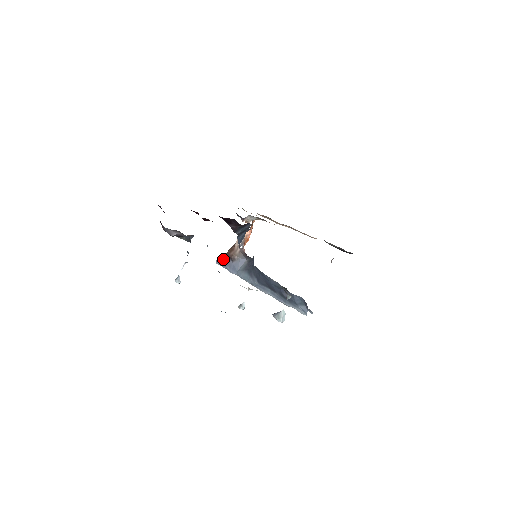
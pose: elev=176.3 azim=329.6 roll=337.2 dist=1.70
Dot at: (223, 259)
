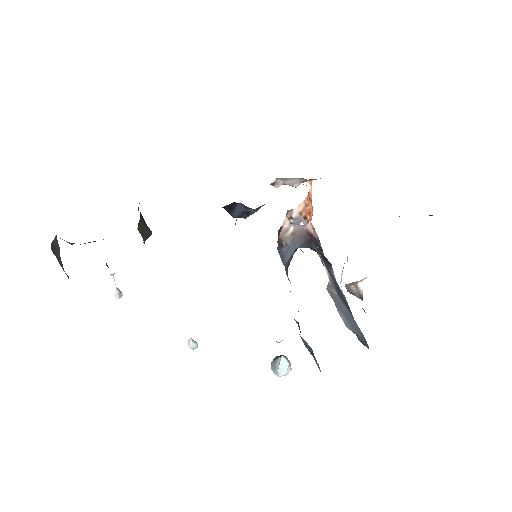
Dot at: occluded
